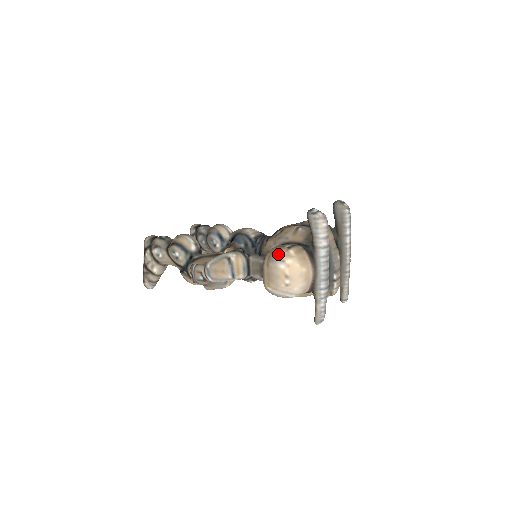
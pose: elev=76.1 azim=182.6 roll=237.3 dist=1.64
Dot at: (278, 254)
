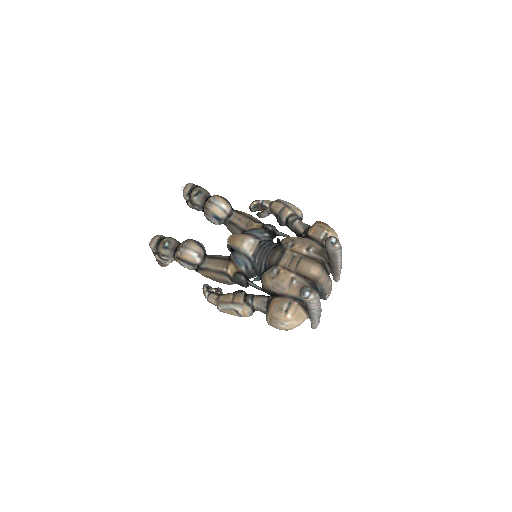
Dot at: (278, 320)
